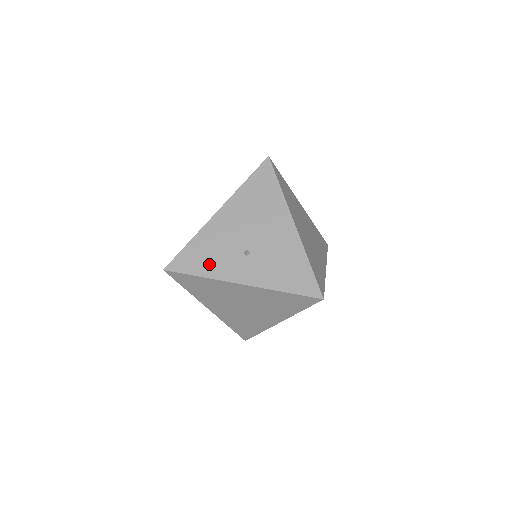
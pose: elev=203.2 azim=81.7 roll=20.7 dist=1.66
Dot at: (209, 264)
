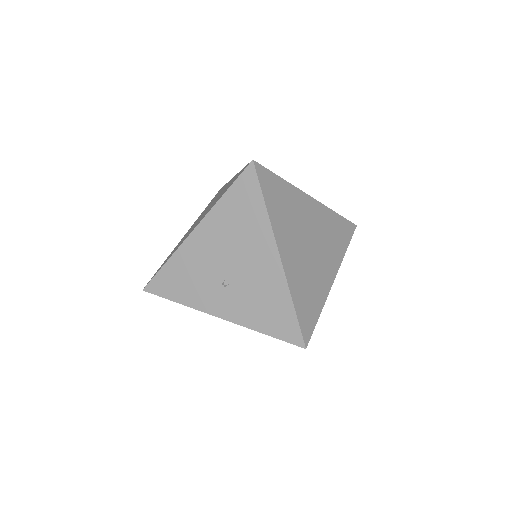
Dot at: (186, 291)
